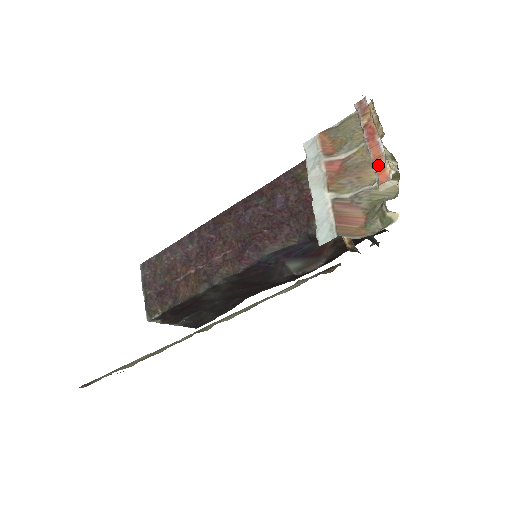
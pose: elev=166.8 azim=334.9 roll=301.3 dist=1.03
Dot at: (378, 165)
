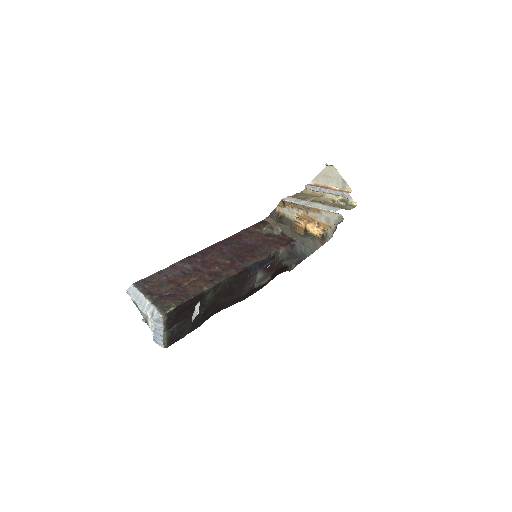
Dot at: (342, 191)
